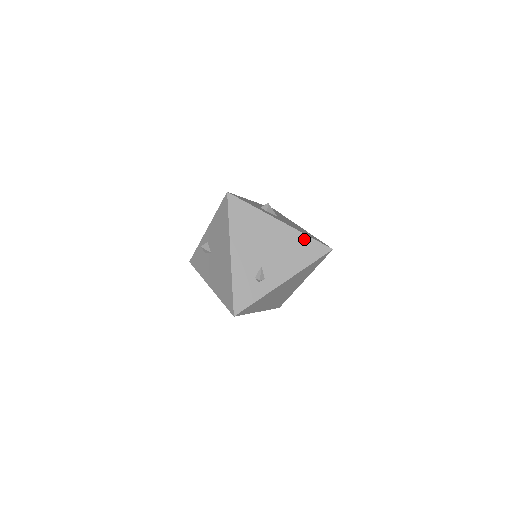
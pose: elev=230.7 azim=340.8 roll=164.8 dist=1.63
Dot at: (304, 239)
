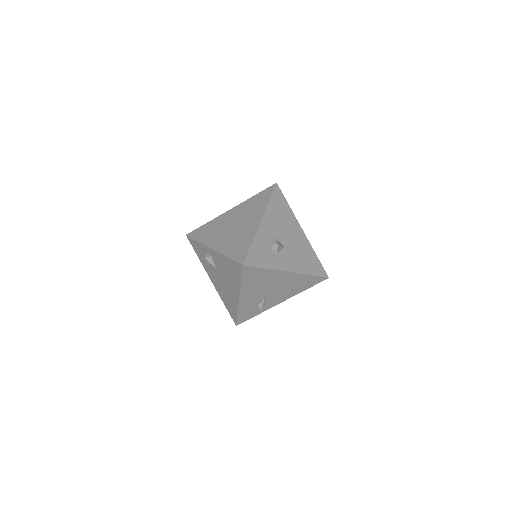
Dot at: (306, 278)
